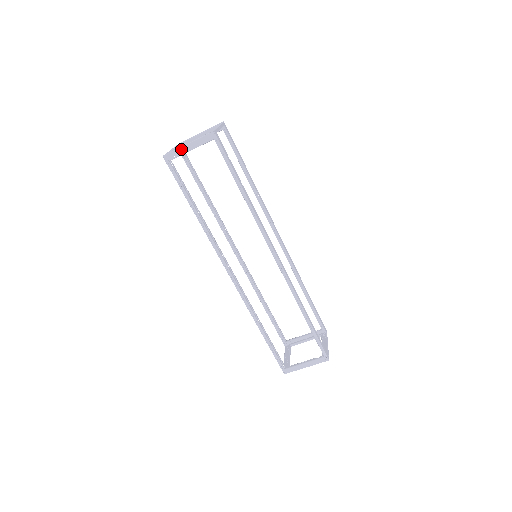
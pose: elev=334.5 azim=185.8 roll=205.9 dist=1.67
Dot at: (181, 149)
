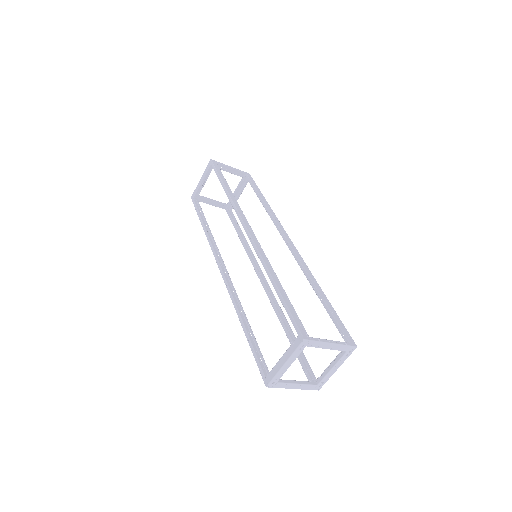
Dot at: (198, 185)
